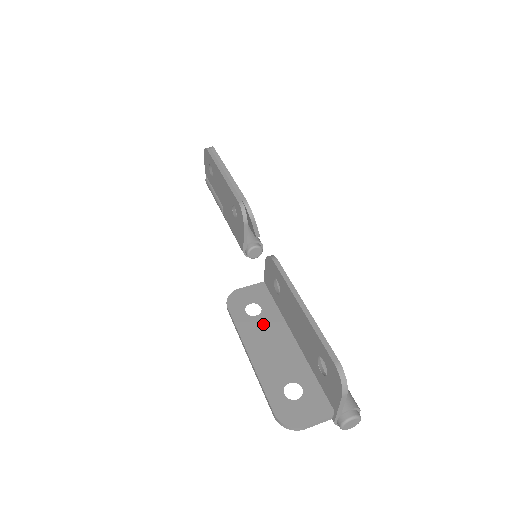
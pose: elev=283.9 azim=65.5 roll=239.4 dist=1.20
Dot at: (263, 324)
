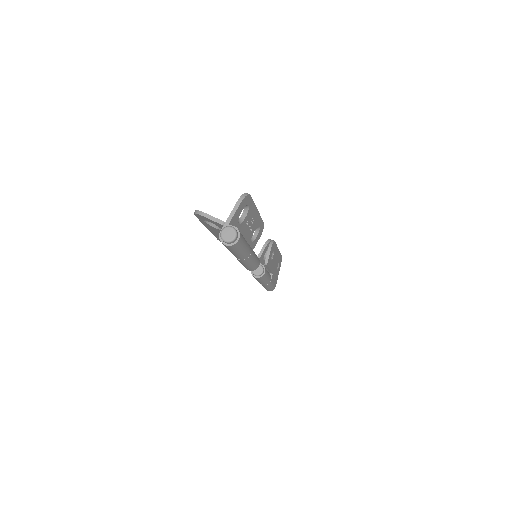
Dot at: occluded
